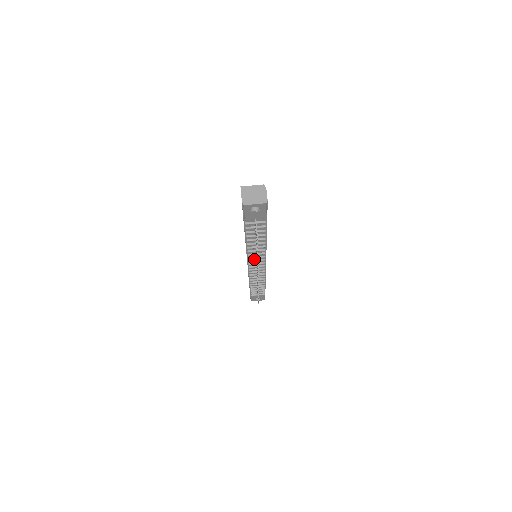
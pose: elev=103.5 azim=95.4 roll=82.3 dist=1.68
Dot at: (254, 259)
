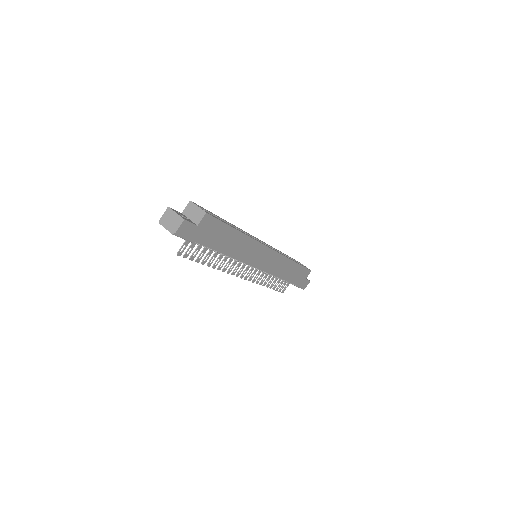
Dot at: occluded
